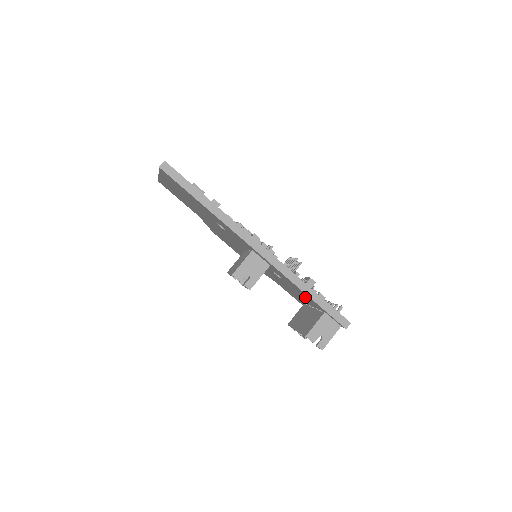
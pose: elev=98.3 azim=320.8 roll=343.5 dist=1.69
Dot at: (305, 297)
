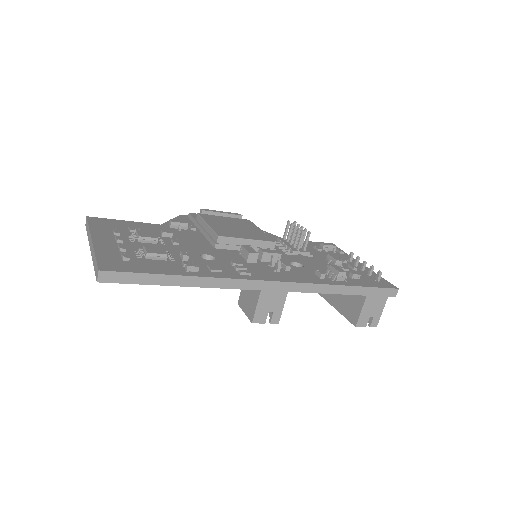
Dot at: occluded
